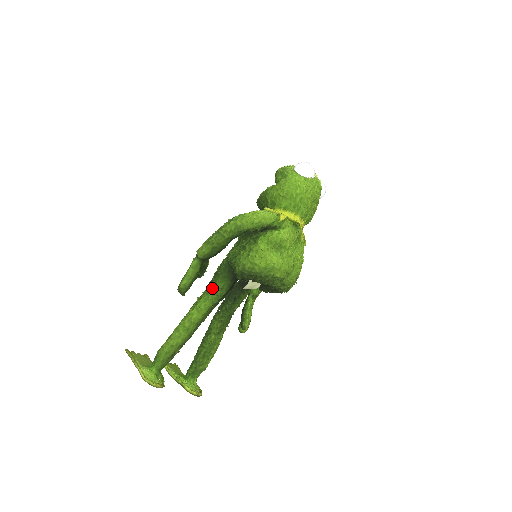
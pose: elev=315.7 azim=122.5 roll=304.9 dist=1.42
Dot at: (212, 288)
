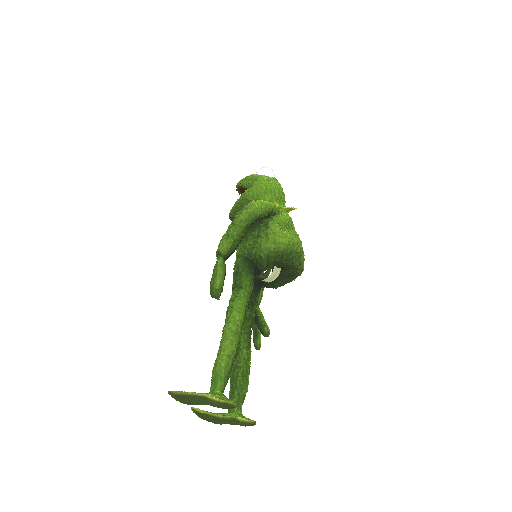
Dot at: (240, 287)
